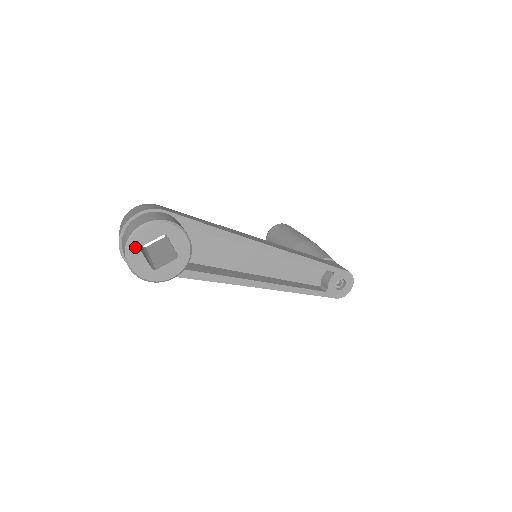
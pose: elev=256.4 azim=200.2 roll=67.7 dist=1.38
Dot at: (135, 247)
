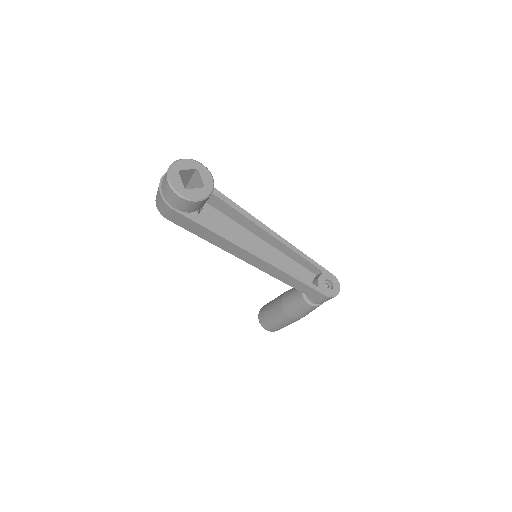
Dot at: (175, 169)
